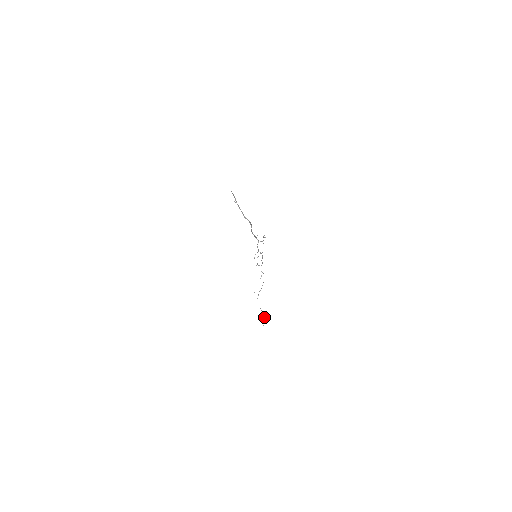
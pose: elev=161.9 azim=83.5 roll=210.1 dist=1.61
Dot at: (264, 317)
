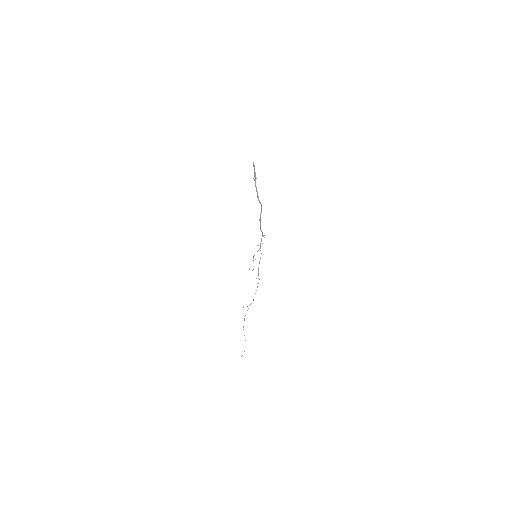
Dot at: occluded
